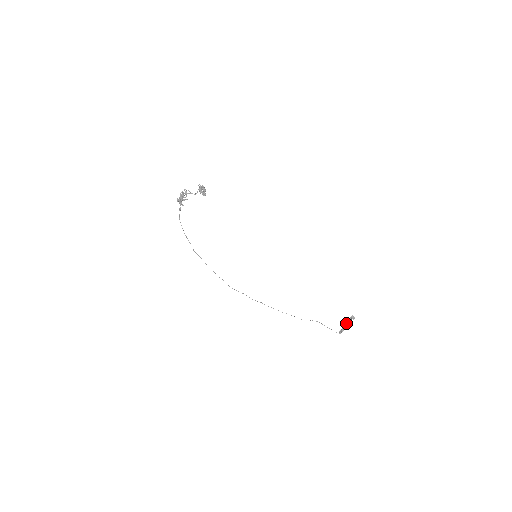
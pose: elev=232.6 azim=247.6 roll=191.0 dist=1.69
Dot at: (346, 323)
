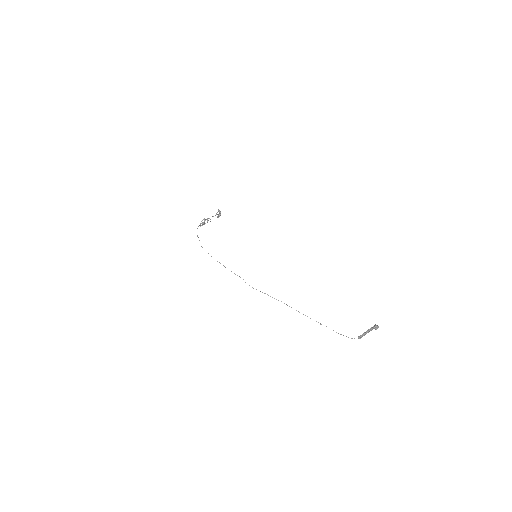
Dot at: (367, 331)
